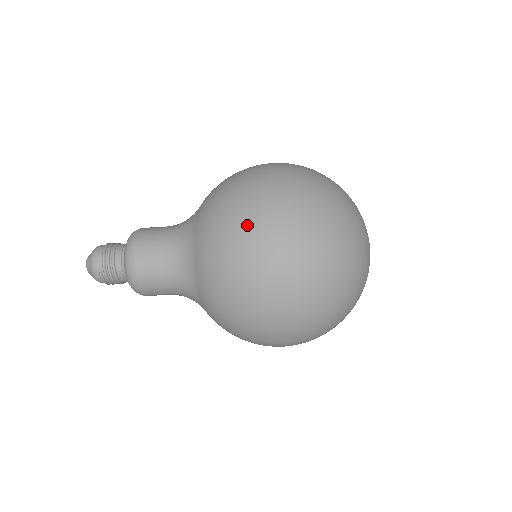
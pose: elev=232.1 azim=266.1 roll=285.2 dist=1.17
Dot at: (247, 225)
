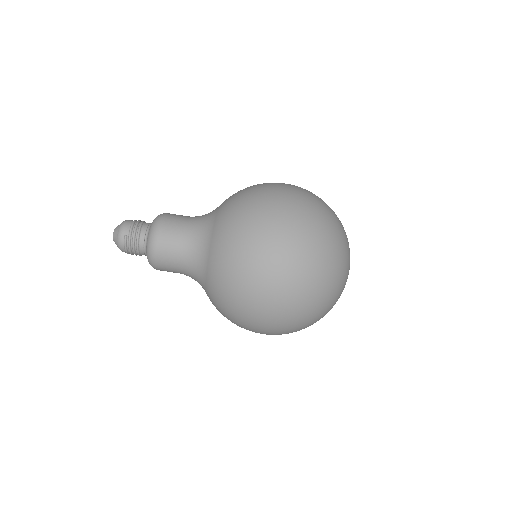
Dot at: (263, 201)
